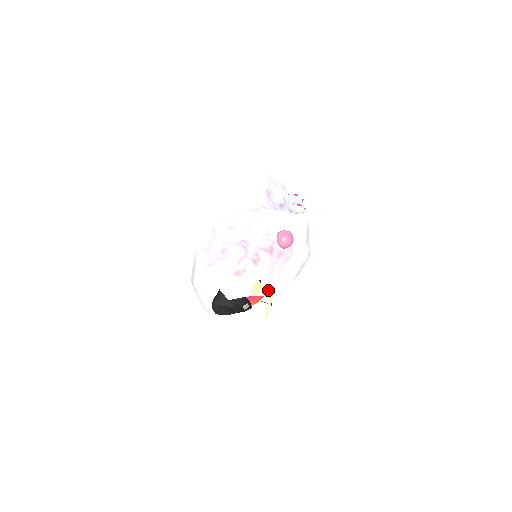
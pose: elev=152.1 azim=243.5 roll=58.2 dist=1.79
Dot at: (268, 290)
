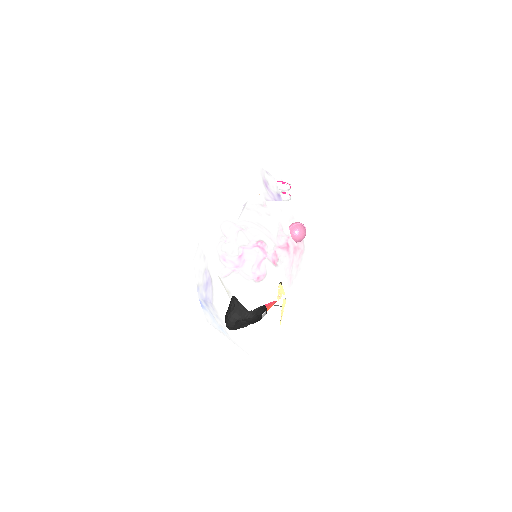
Dot at: (287, 291)
